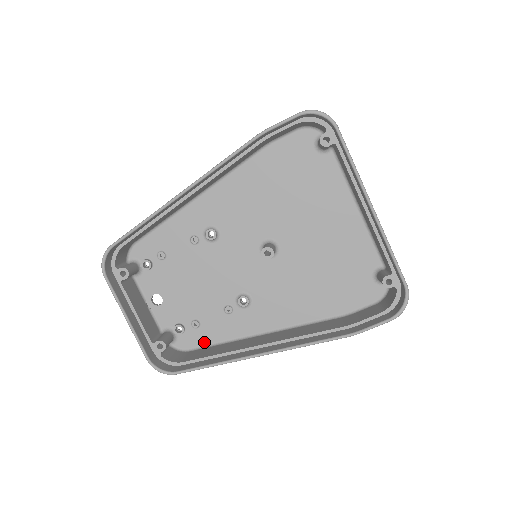
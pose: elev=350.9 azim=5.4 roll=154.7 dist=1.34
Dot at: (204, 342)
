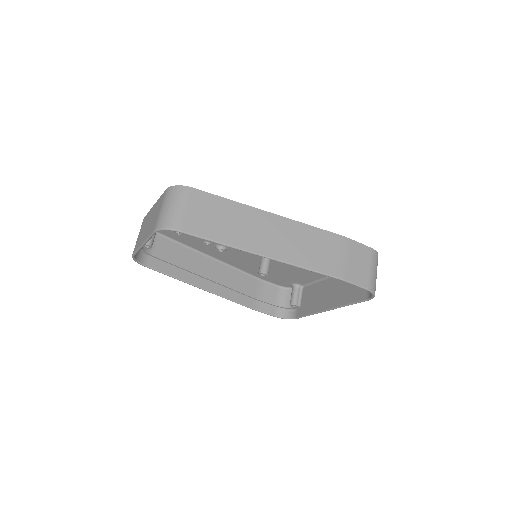
Dot at: (173, 237)
